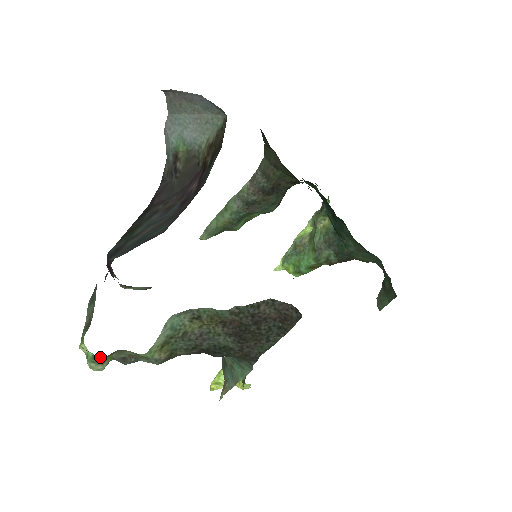
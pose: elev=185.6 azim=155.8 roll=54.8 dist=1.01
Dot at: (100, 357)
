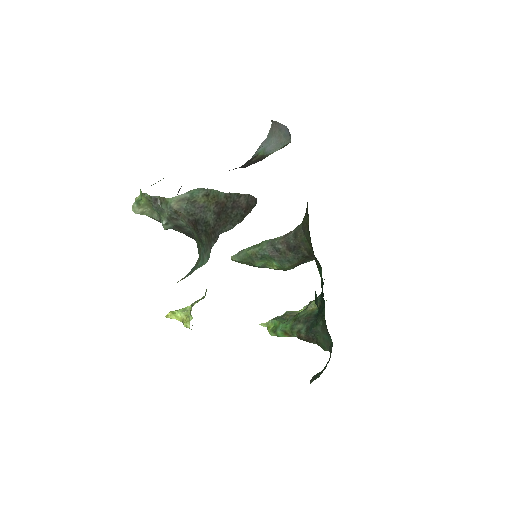
Dot at: (145, 195)
